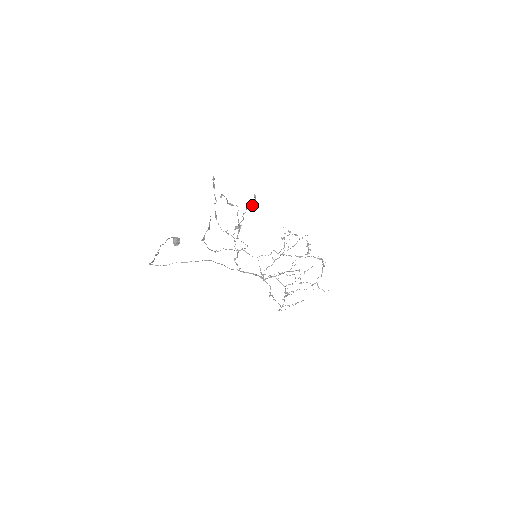
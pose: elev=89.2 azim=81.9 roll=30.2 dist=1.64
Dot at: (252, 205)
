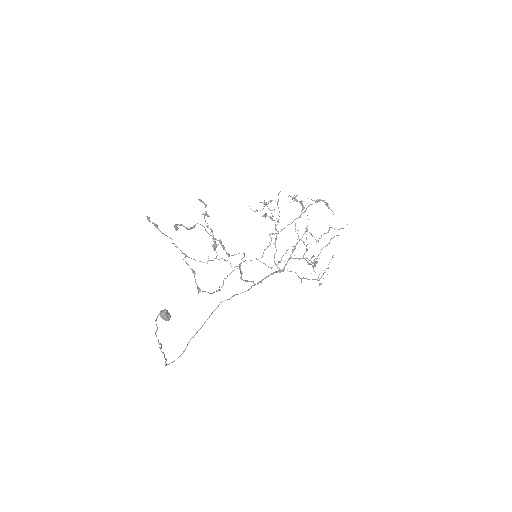
Dot at: (206, 212)
